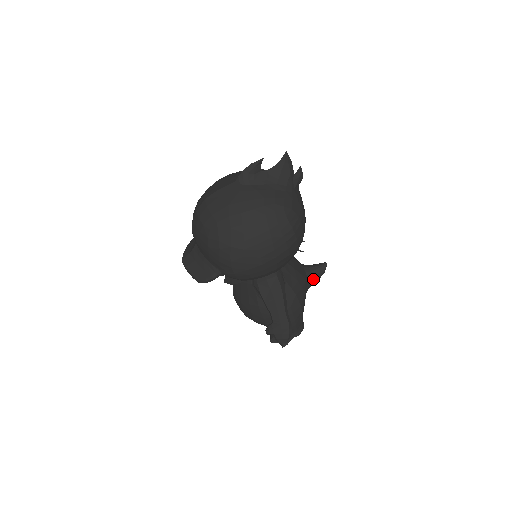
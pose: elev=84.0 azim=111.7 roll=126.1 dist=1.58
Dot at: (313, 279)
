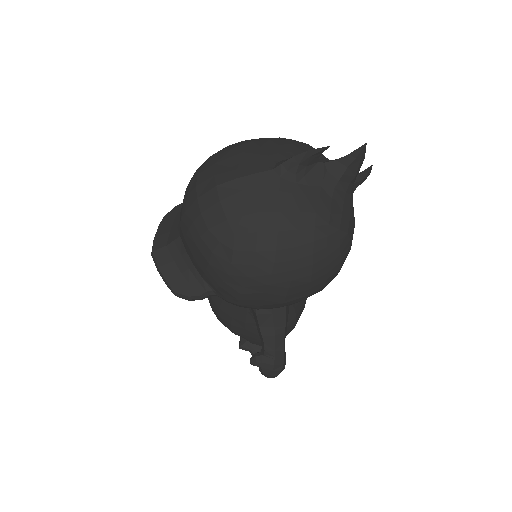
Dot at: occluded
